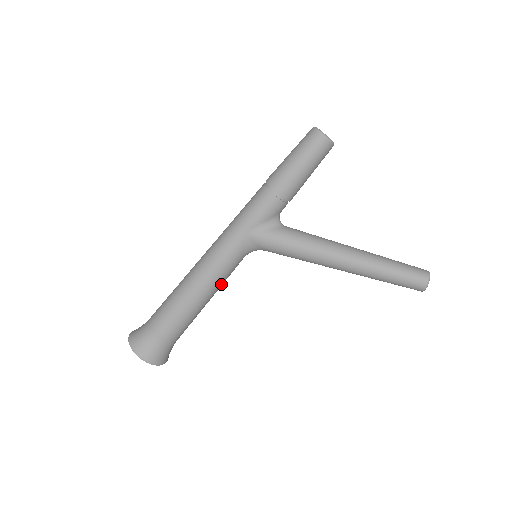
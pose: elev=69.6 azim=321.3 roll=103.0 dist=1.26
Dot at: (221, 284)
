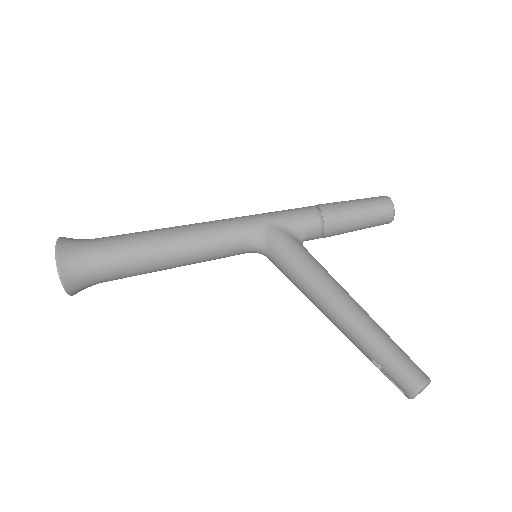
Dot at: (202, 254)
